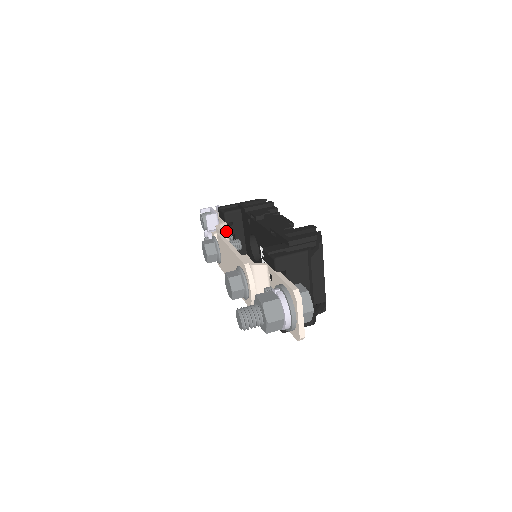
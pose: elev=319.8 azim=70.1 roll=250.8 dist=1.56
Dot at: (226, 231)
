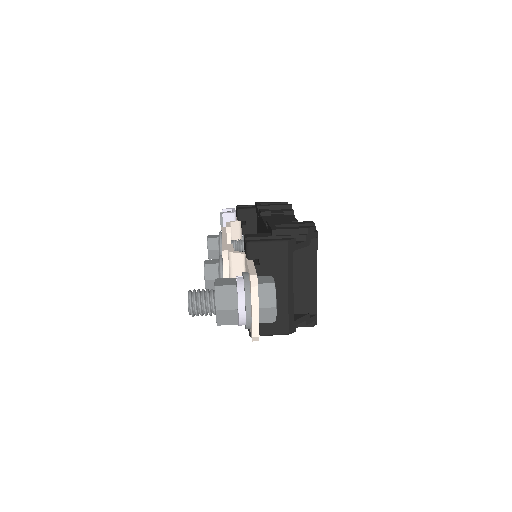
Dot at: (238, 231)
